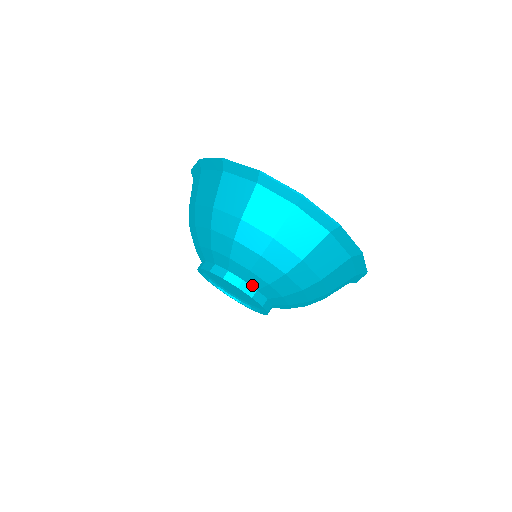
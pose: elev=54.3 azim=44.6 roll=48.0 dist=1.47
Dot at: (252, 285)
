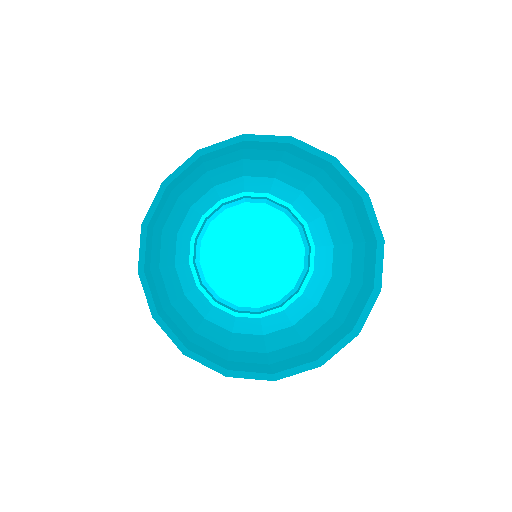
Dot at: occluded
